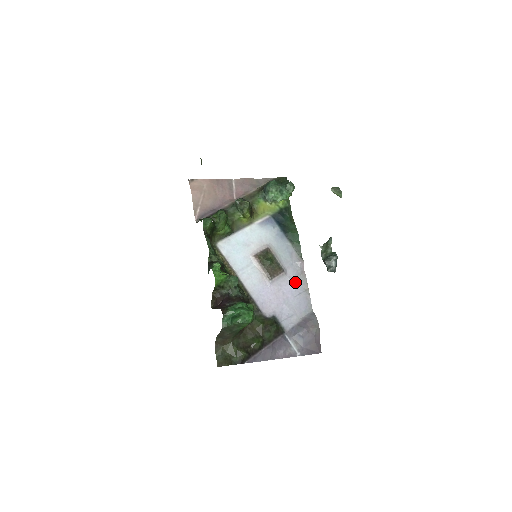
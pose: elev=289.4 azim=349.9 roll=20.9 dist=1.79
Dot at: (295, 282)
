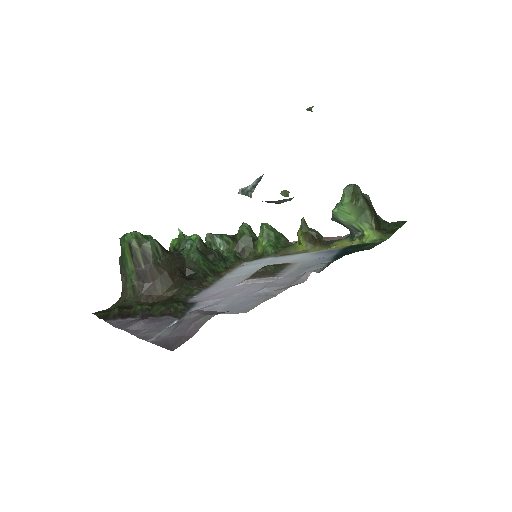
Dot at: (270, 286)
